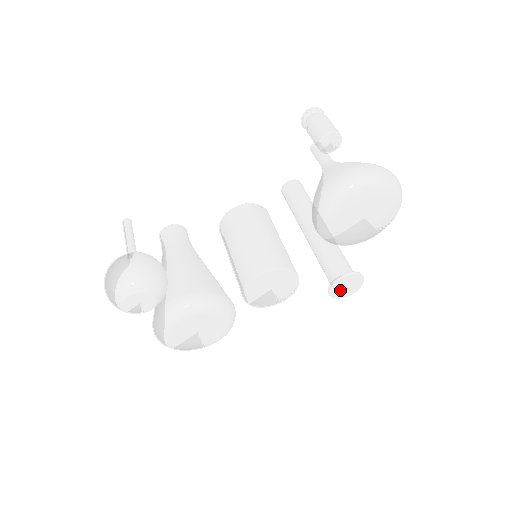
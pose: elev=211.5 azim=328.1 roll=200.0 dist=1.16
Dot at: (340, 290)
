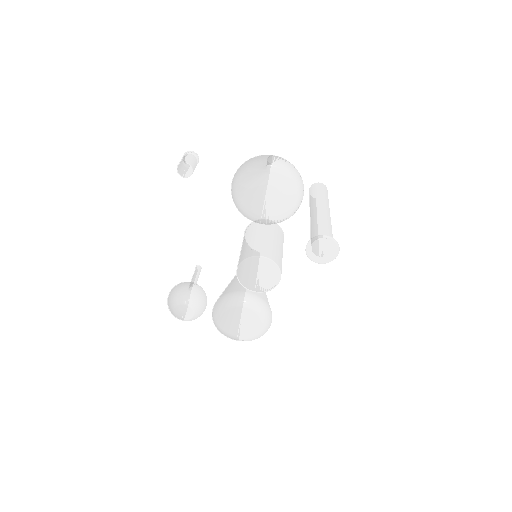
Dot at: (320, 255)
